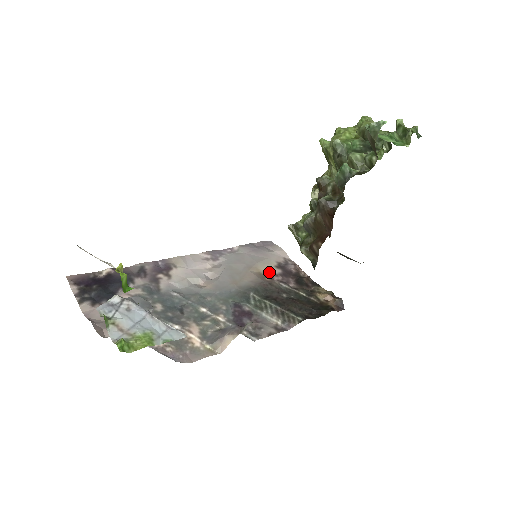
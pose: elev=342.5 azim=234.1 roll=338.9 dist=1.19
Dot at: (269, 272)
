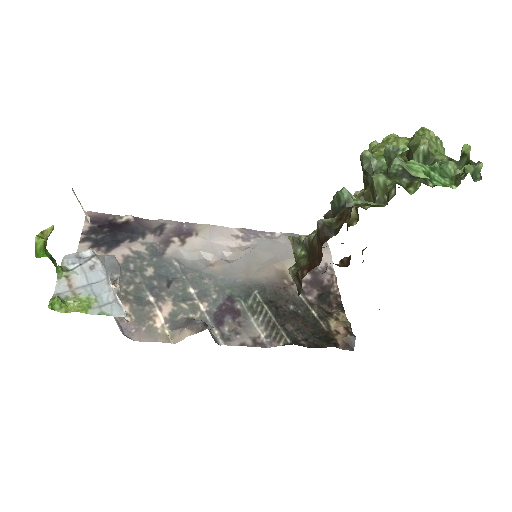
Dot at: occluded
